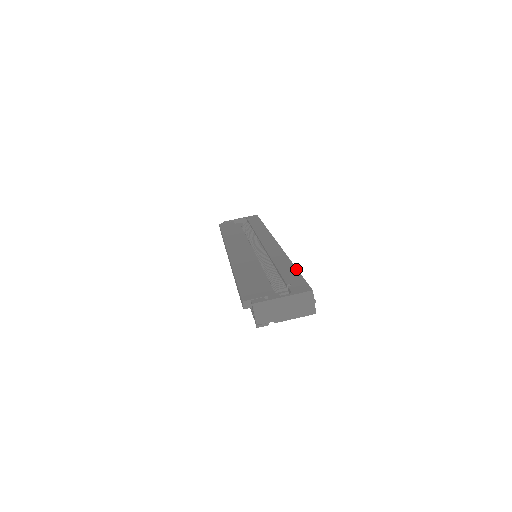
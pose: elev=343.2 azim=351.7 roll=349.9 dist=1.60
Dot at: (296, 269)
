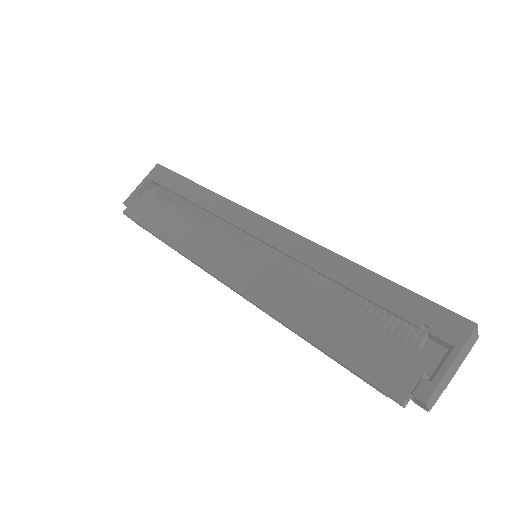
Dot at: (387, 281)
